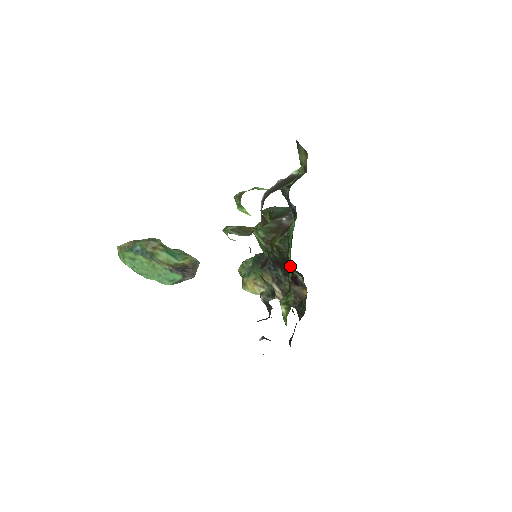
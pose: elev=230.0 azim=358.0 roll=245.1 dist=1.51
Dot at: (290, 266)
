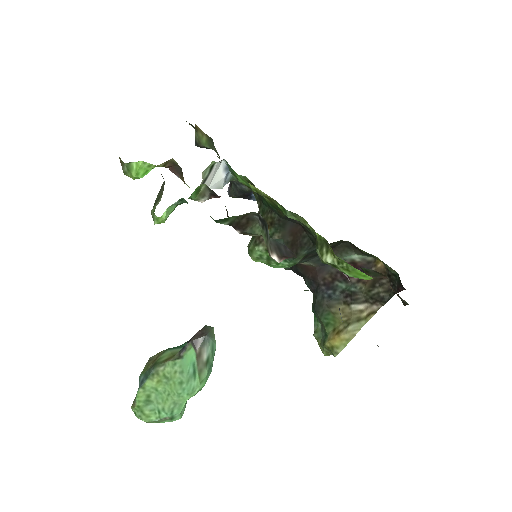
Dot at: (262, 193)
